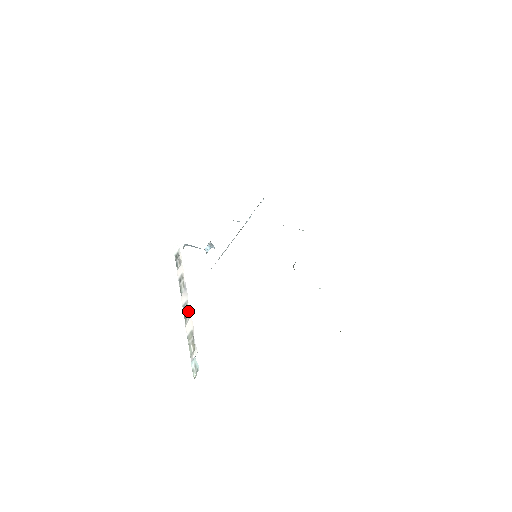
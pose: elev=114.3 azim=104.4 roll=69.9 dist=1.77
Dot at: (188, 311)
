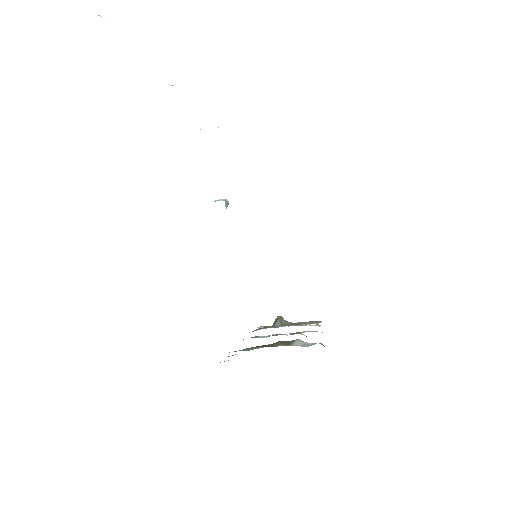
Dot at: (173, 85)
